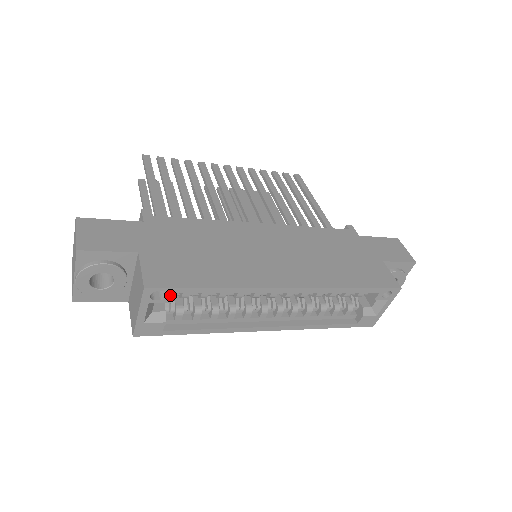
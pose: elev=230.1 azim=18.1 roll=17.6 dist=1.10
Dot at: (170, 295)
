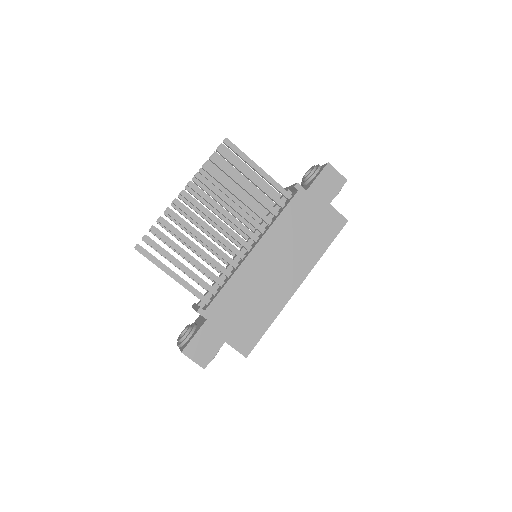
Dot at: occluded
